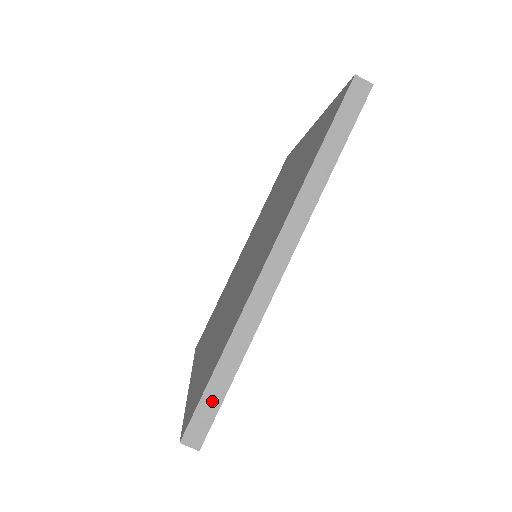
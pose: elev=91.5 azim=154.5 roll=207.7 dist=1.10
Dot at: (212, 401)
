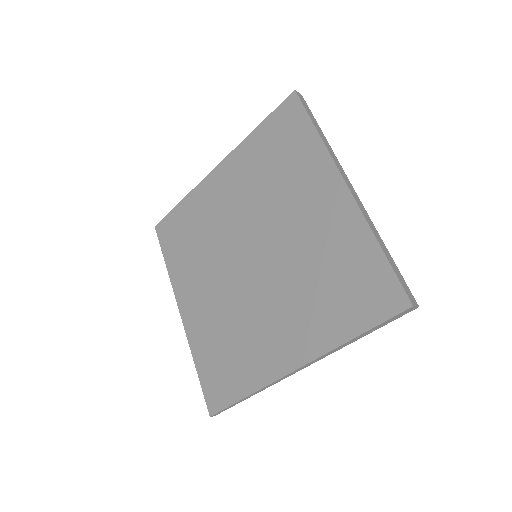
Dot at: (398, 273)
